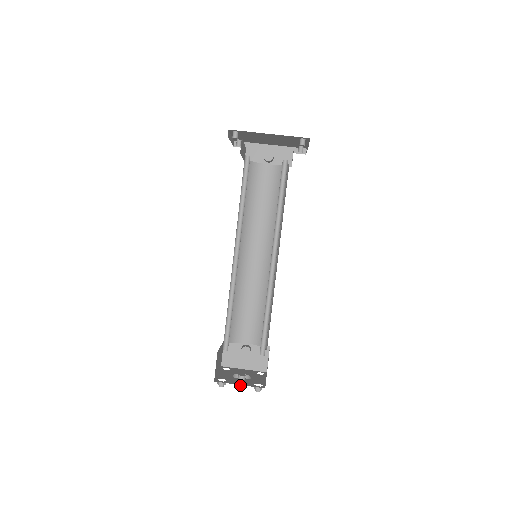
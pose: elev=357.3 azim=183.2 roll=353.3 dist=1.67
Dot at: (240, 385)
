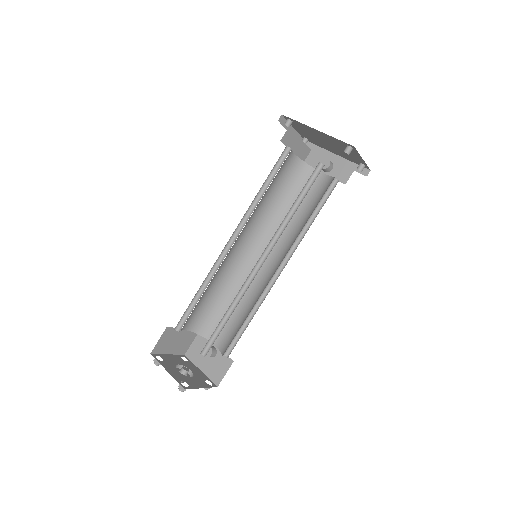
Dot at: occluded
